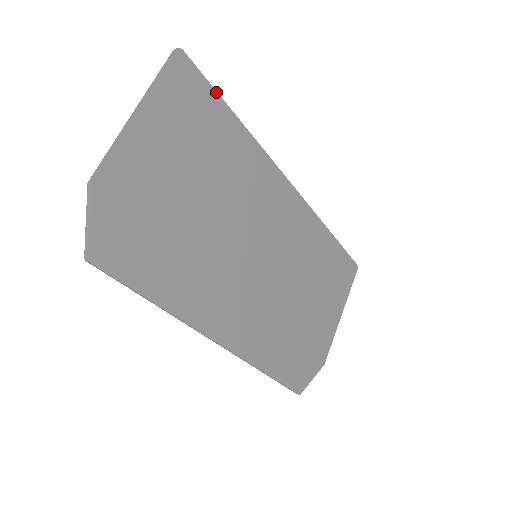
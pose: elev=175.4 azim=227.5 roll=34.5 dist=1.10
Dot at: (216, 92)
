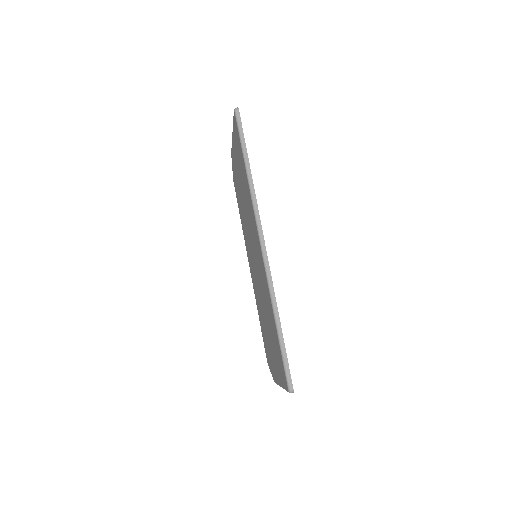
Dot at: (285, 349)
